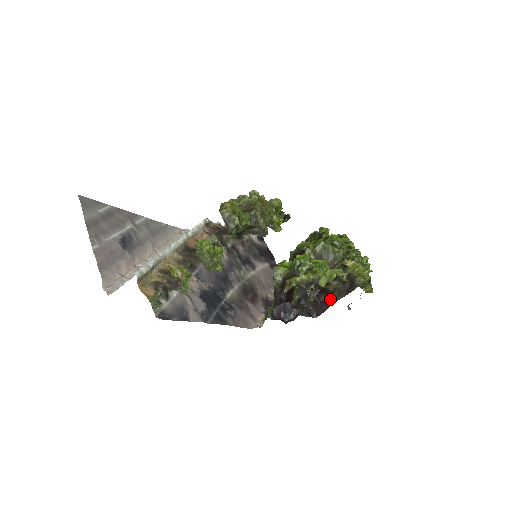
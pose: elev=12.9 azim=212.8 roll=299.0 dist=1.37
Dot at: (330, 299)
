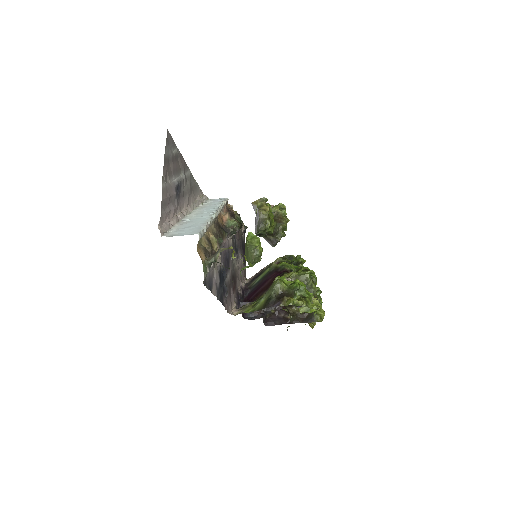
Dot at: (288, 319)
